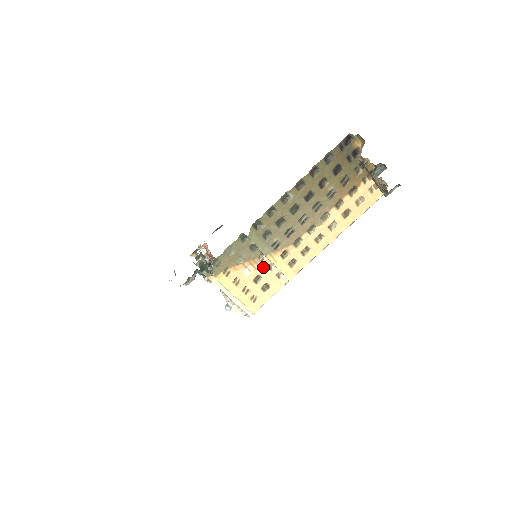
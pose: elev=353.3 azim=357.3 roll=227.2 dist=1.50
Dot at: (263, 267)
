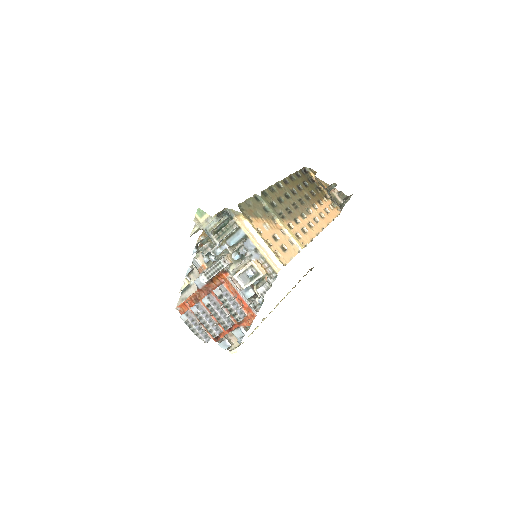
Dot at: (277, 229)
